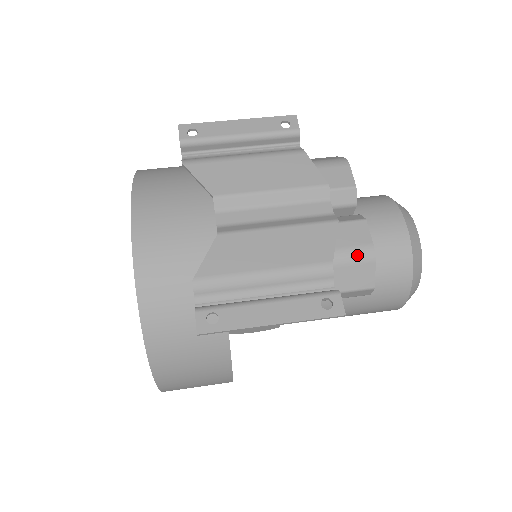
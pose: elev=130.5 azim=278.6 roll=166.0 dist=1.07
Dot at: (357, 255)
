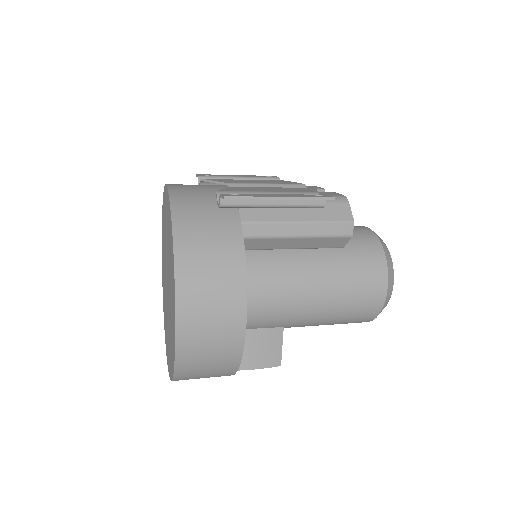
Dot at: occluded
